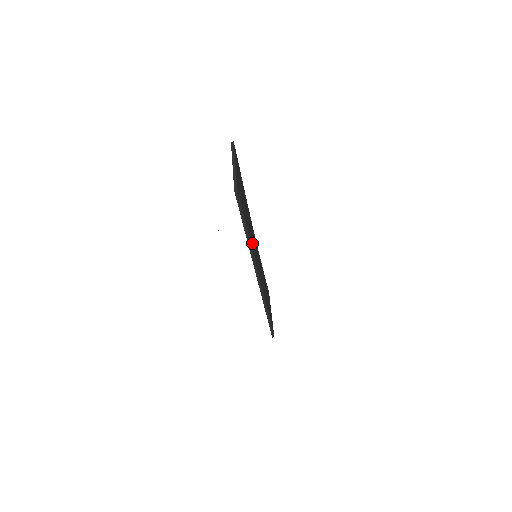
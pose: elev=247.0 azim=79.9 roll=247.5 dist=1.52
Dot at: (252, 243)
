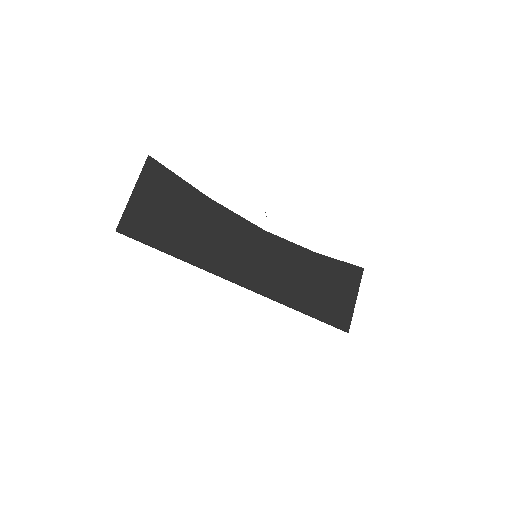
Dot at: (213, 255)
